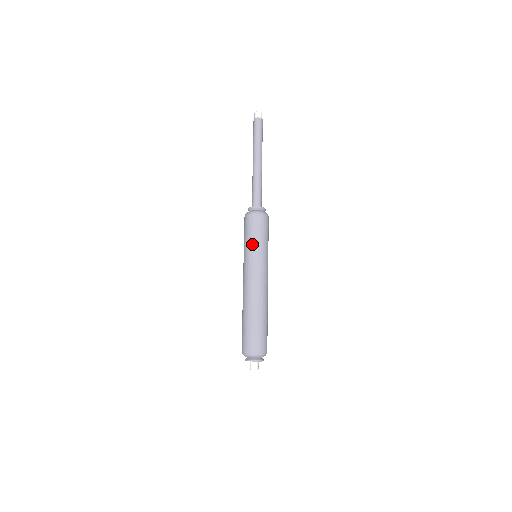
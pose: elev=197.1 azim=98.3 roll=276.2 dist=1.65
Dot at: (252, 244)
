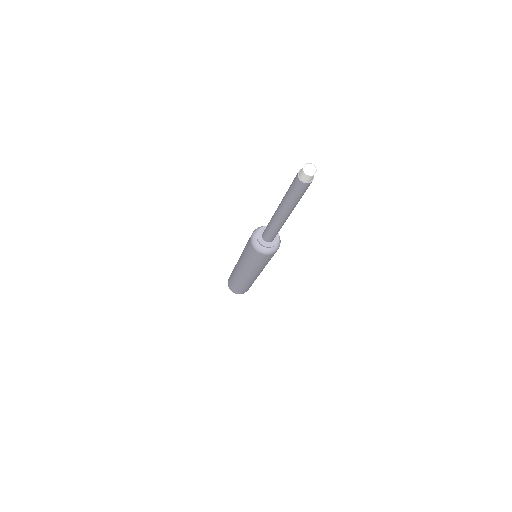
Dot at: (256, 266)
